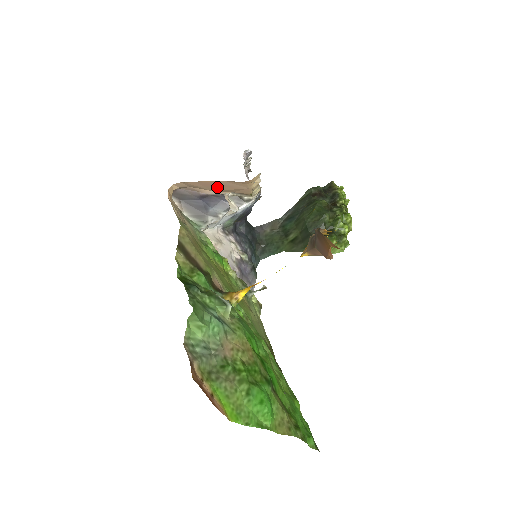
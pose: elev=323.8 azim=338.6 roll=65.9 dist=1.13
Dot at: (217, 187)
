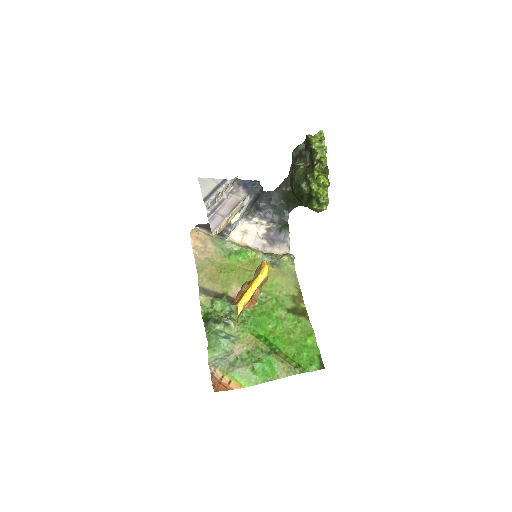
Dot at: occluded
